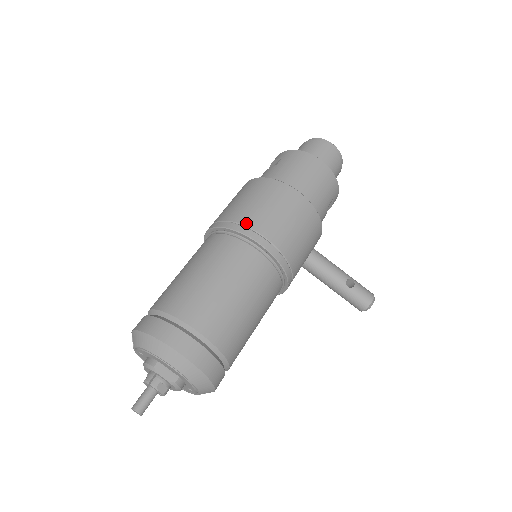
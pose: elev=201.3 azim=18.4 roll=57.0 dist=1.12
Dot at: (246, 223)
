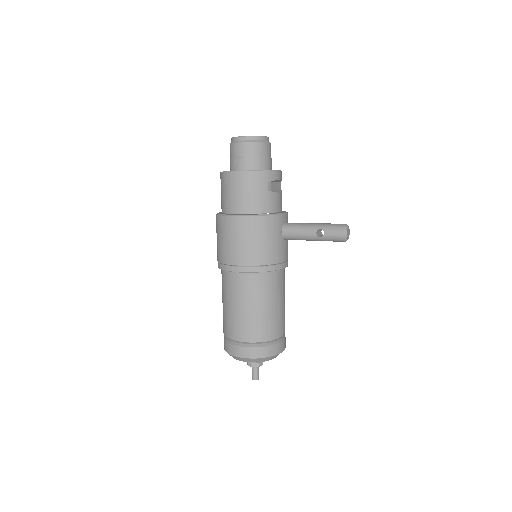
Dot at: (223, 262)
